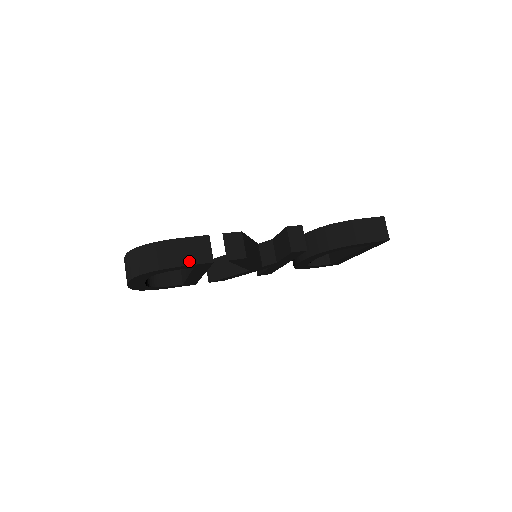
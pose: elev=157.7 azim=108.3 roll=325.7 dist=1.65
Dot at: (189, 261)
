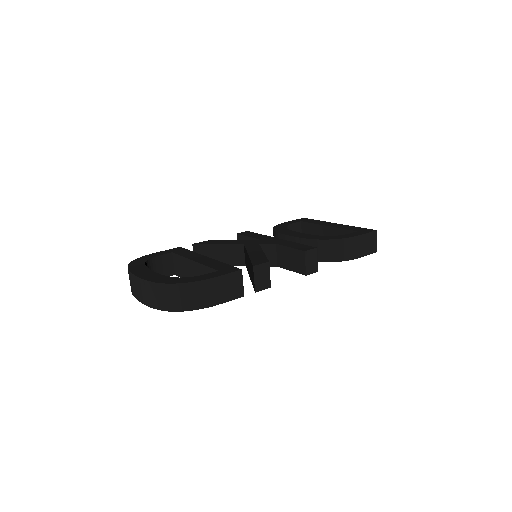
Dot at: (224, 299)
